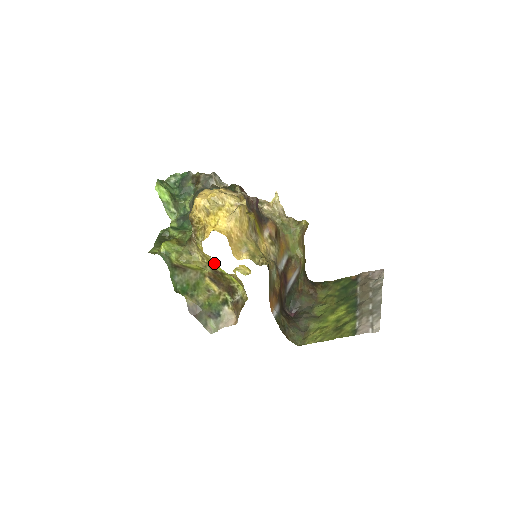
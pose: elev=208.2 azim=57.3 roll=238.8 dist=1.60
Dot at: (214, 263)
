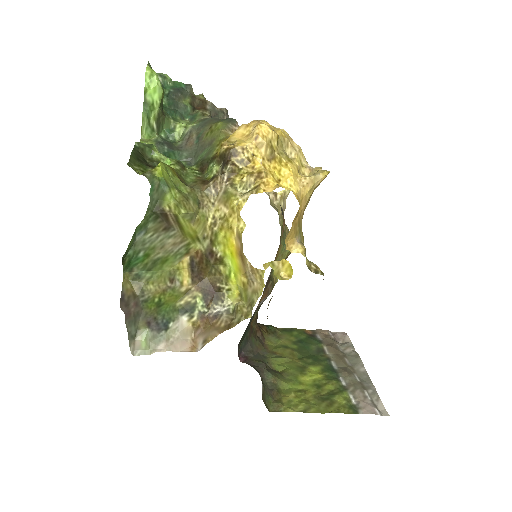
Dot at: (231, 238)
